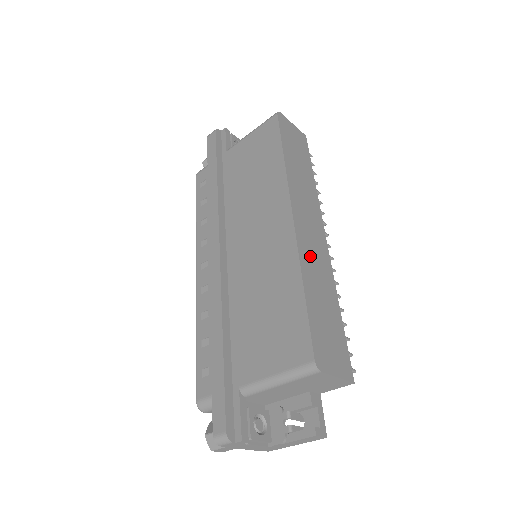
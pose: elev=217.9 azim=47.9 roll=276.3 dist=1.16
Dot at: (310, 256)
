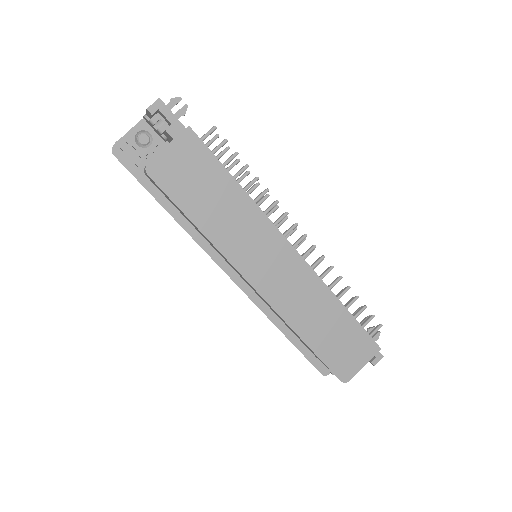
Dot at: (293, 303)
